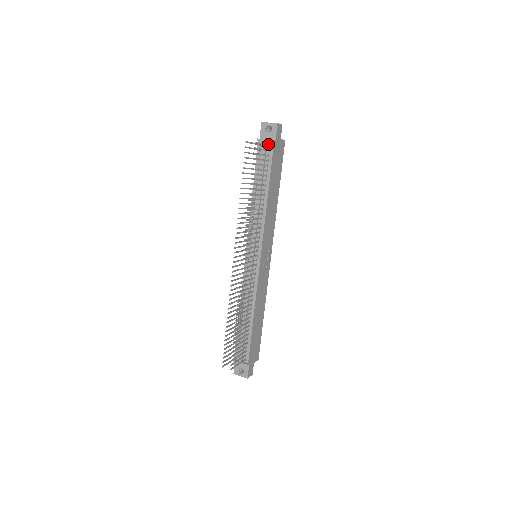
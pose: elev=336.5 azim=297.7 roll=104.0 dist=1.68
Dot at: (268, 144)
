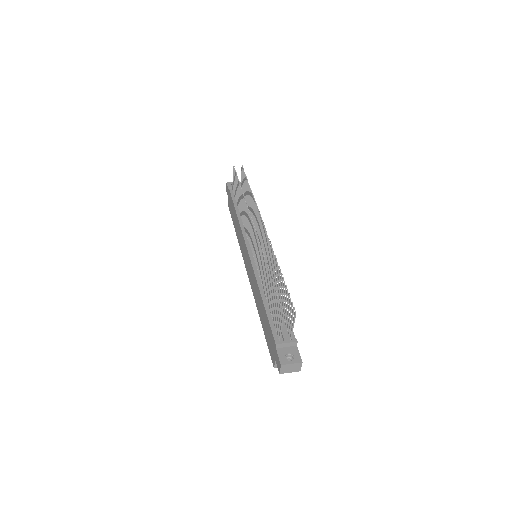
Dot at: occluded
